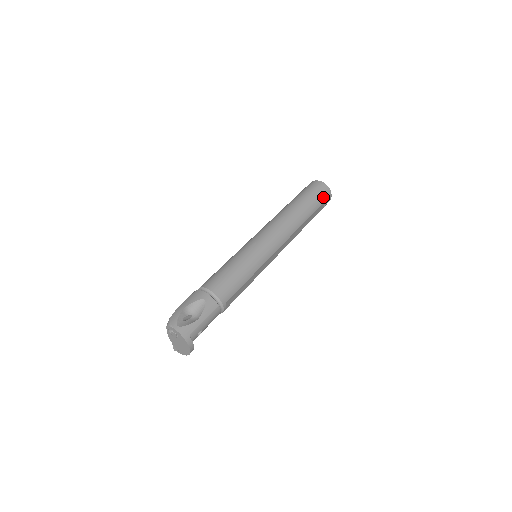
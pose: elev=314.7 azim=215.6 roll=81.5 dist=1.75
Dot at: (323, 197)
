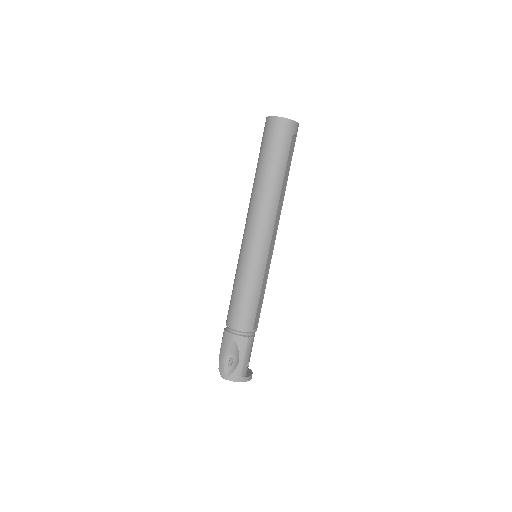
Dot at: (287, 137)
